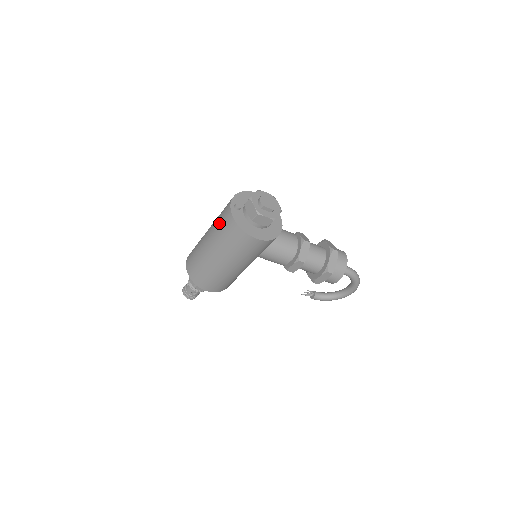
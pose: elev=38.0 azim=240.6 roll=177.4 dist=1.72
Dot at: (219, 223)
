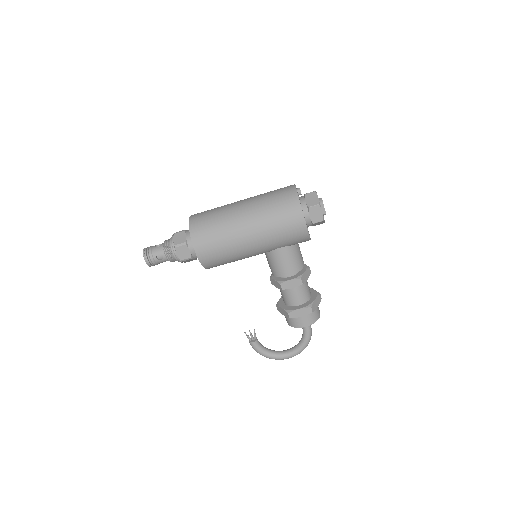
Dot at: (272, 194)
